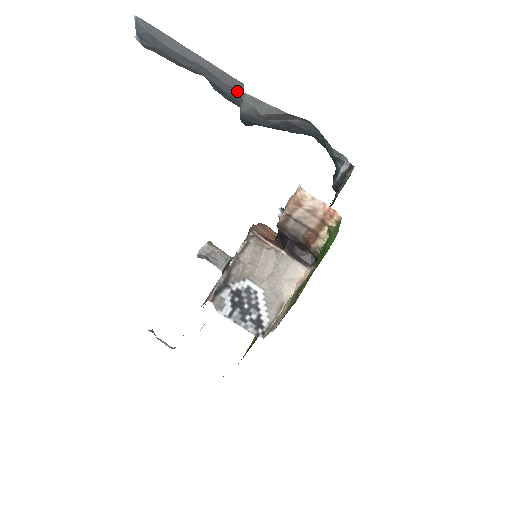
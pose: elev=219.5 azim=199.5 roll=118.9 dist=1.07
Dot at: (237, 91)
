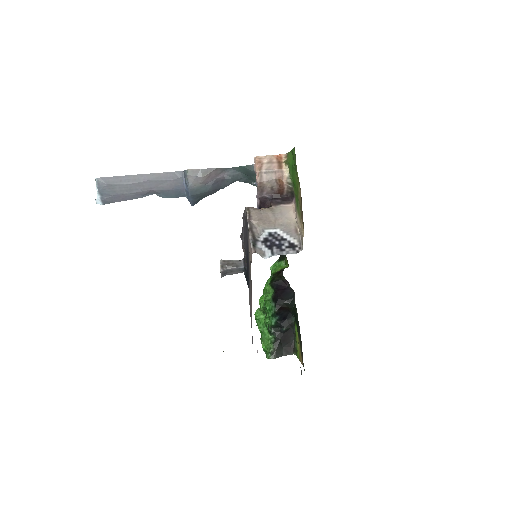
Dot at: (180, 180)
